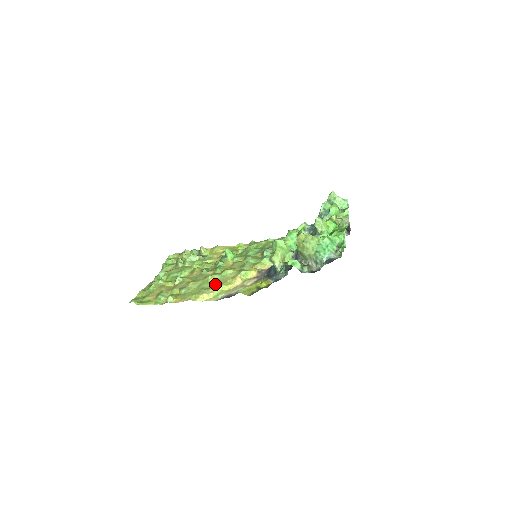
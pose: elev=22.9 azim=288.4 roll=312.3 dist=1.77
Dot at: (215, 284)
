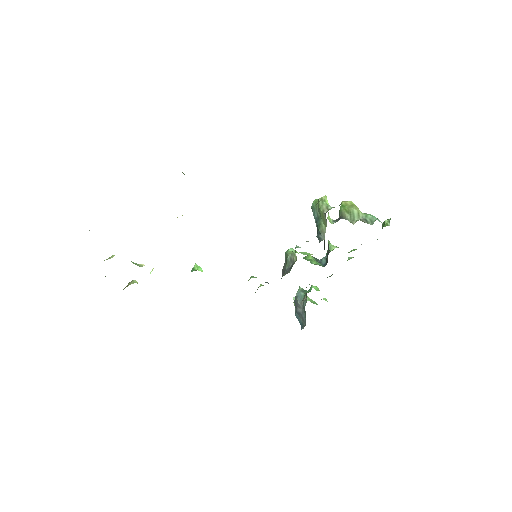
Dot at: occluded
